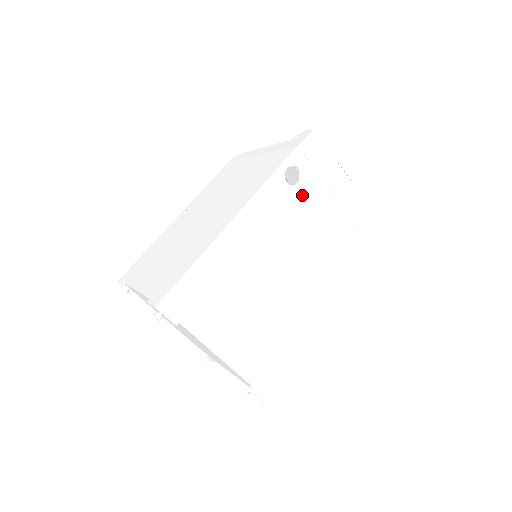
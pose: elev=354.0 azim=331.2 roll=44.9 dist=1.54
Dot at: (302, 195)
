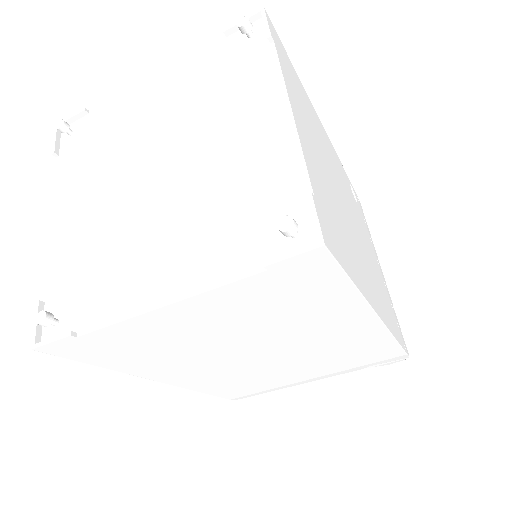
Dot at: (358, 211)
